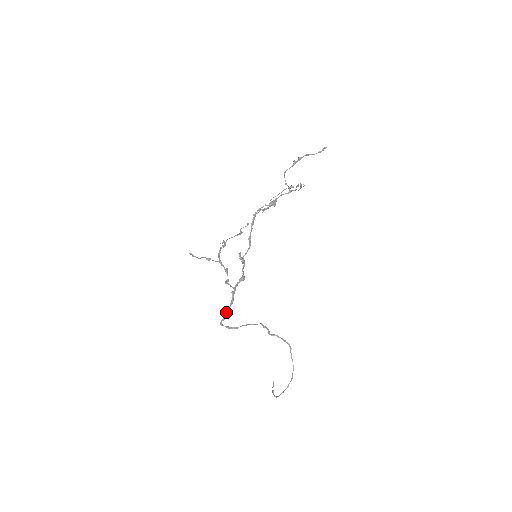
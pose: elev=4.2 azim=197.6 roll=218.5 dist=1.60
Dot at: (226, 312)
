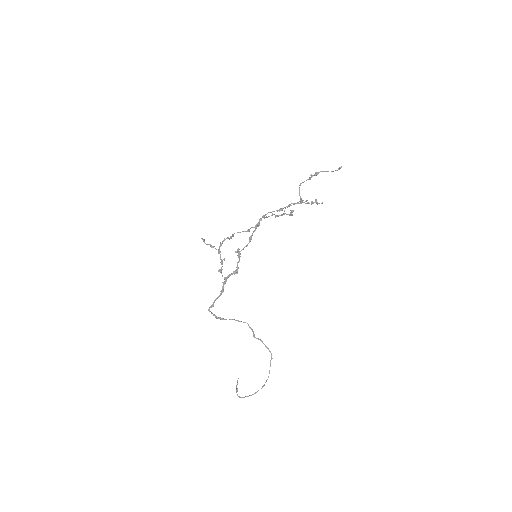
Dot at: (215, 300)
